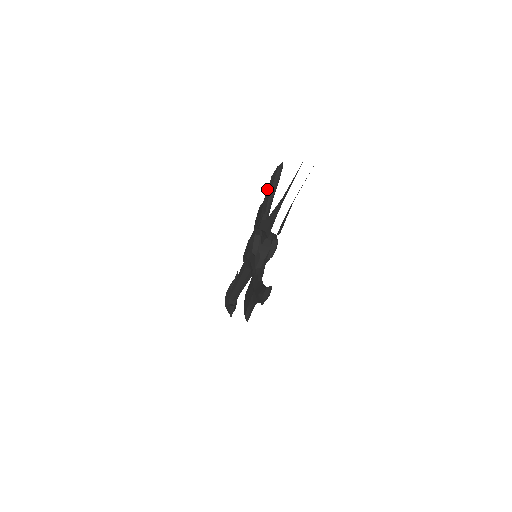
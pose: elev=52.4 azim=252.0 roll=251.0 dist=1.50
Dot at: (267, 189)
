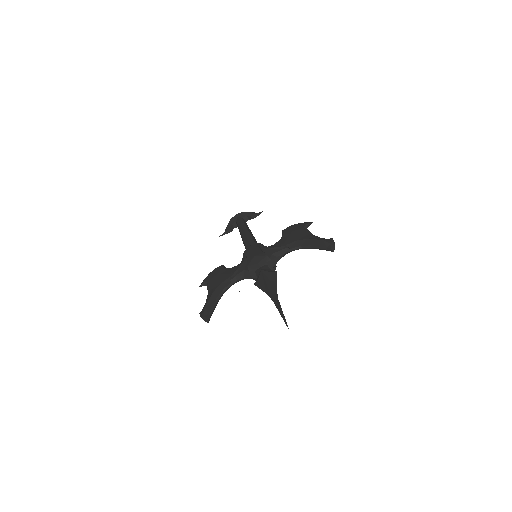
Dot at: (312, 239)
